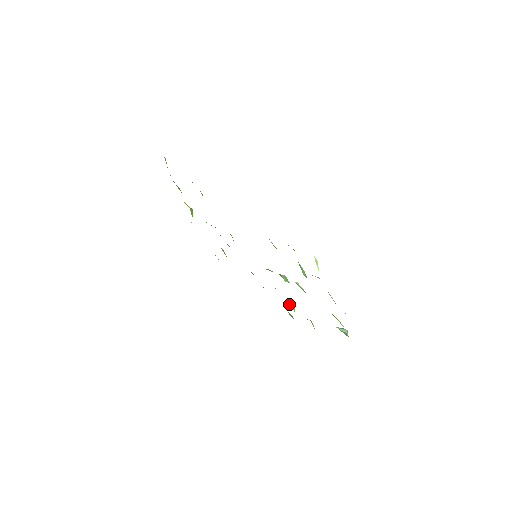
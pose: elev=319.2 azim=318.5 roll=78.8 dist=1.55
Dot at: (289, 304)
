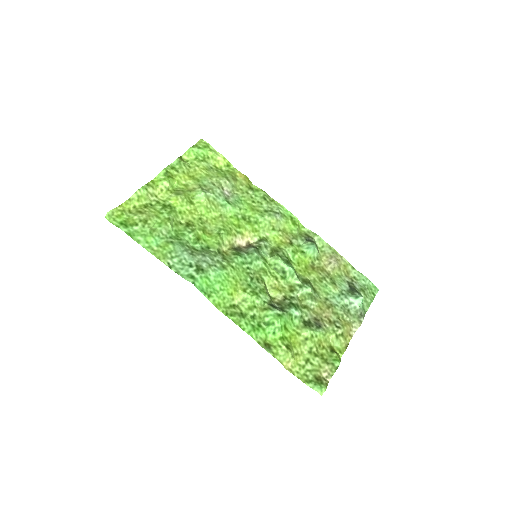
Dot at: (308, 260)
